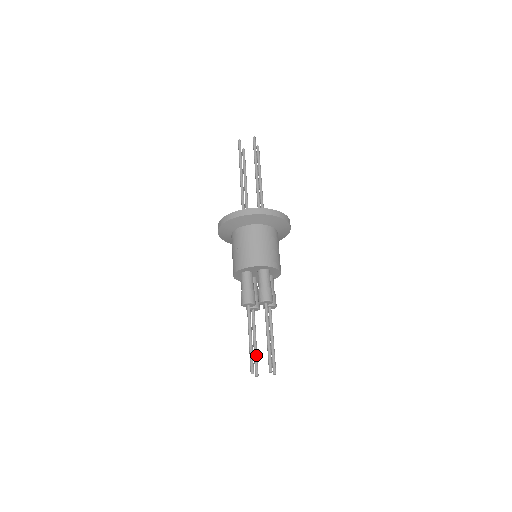
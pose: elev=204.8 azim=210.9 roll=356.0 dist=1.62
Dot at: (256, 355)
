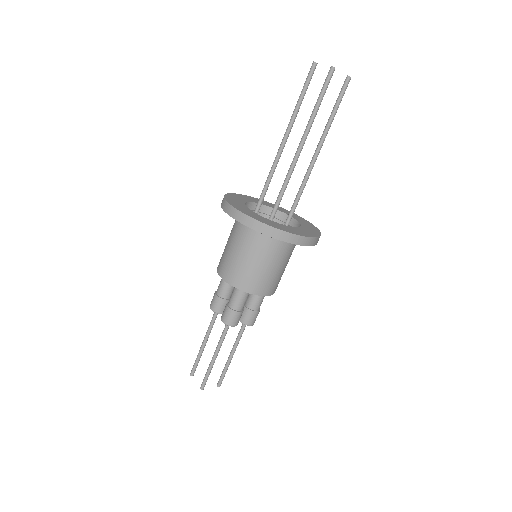
Dot at: occluded
